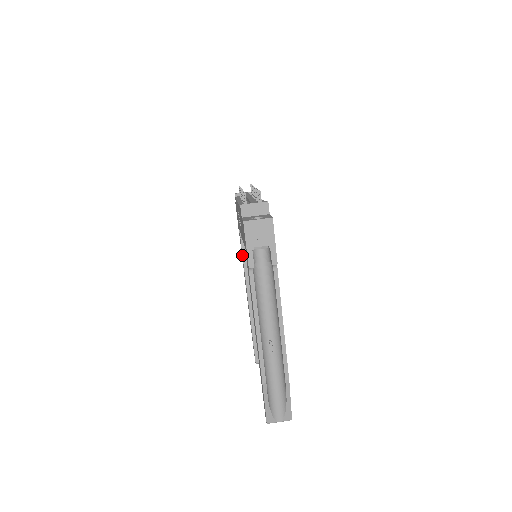
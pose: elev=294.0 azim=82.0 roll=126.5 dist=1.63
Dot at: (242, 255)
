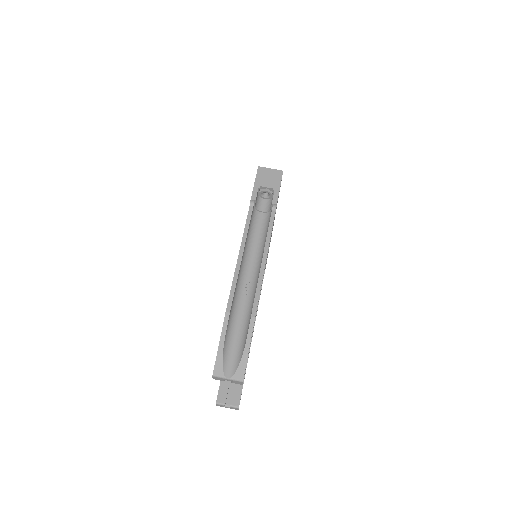
Dot at: occluded
